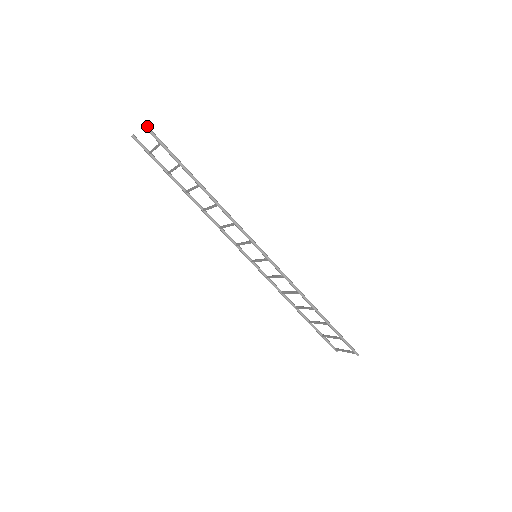
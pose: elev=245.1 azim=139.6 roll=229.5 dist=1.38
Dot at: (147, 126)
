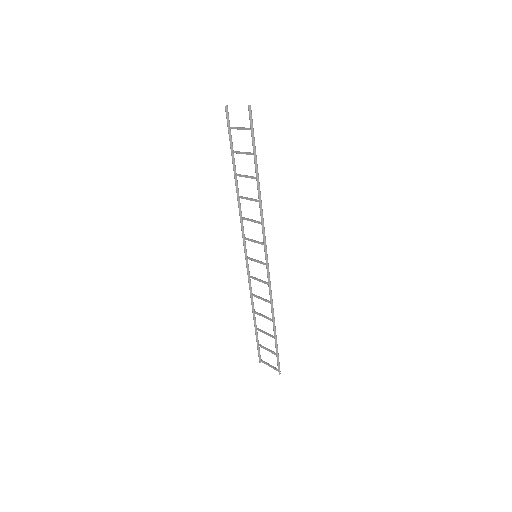
Dot at: (251, 110)
